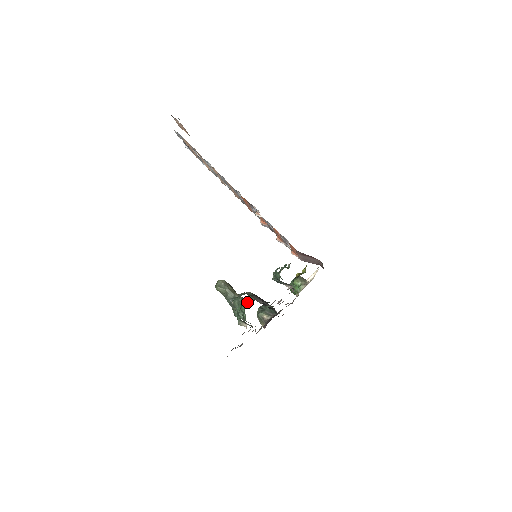
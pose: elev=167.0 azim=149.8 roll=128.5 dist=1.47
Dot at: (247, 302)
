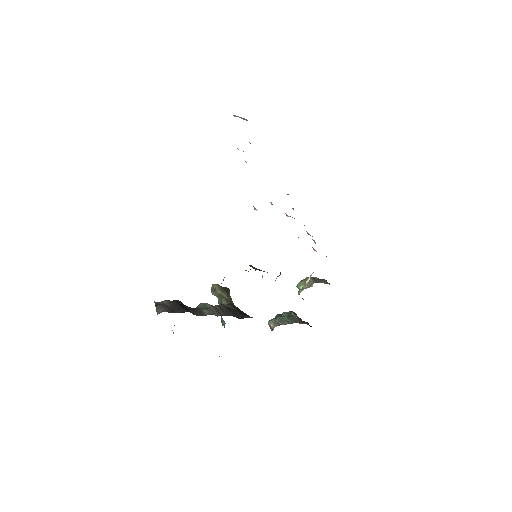
Dot at: occluded
